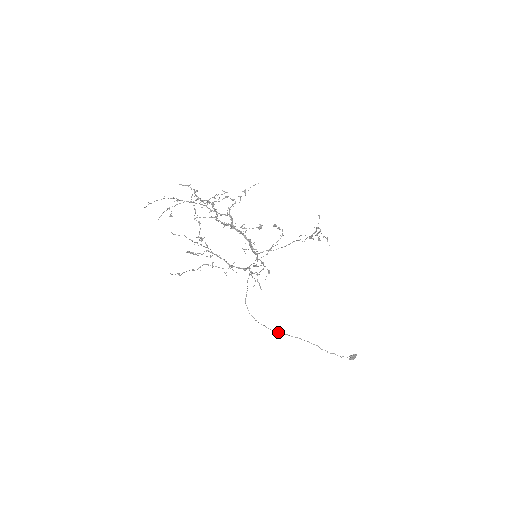
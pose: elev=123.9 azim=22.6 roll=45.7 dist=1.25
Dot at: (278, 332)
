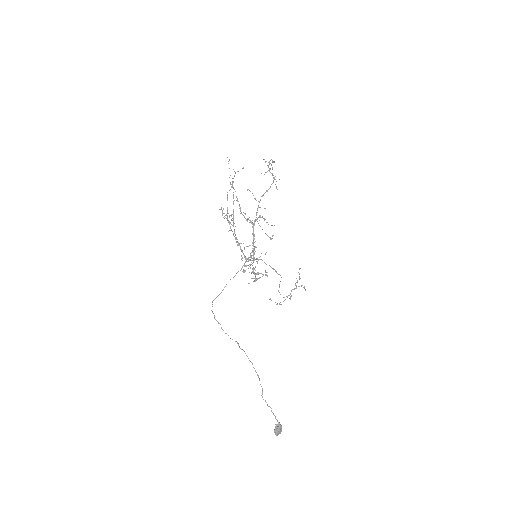
Dot at: occluded
